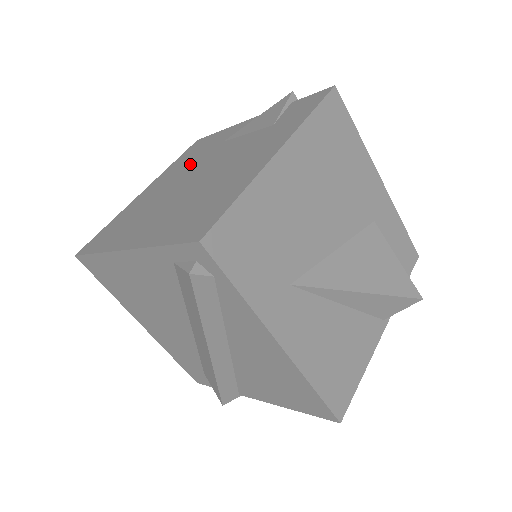
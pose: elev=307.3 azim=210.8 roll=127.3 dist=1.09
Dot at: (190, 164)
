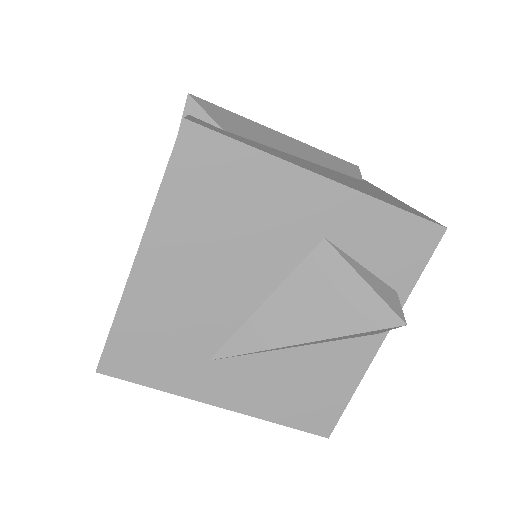
Dot at: occluded
